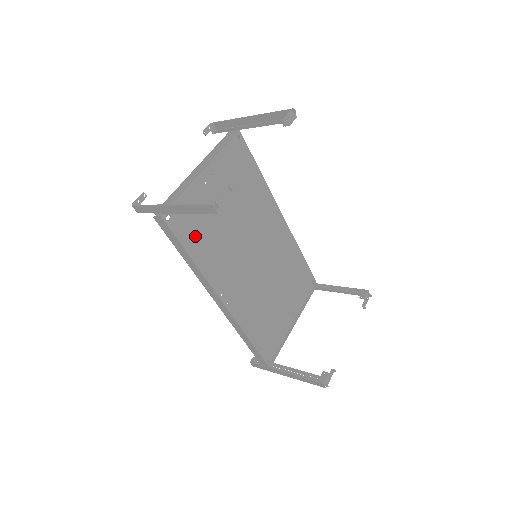
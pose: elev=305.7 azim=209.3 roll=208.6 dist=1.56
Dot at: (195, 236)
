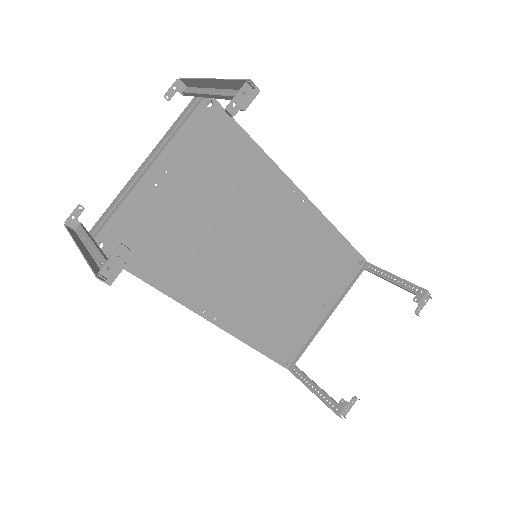
Dot at: (150, 256)
